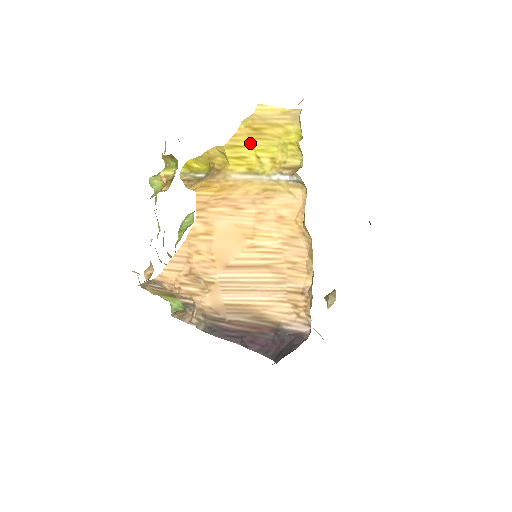
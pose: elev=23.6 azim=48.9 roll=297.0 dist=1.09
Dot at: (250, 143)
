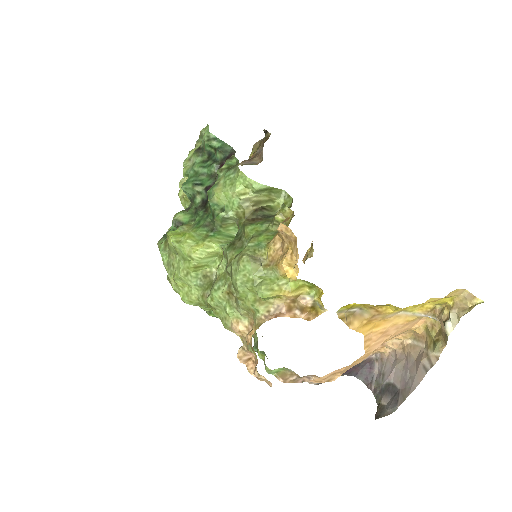
Dot at: occluded
